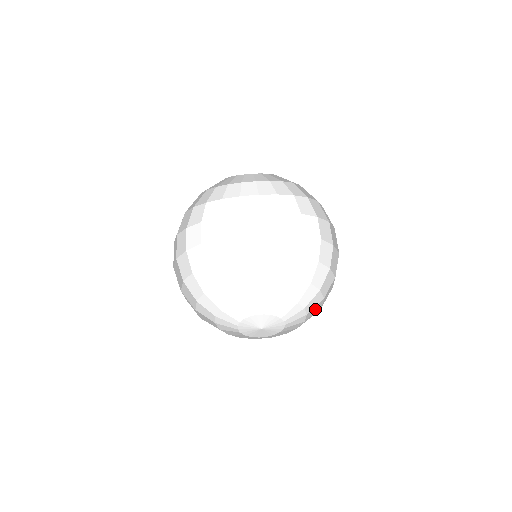
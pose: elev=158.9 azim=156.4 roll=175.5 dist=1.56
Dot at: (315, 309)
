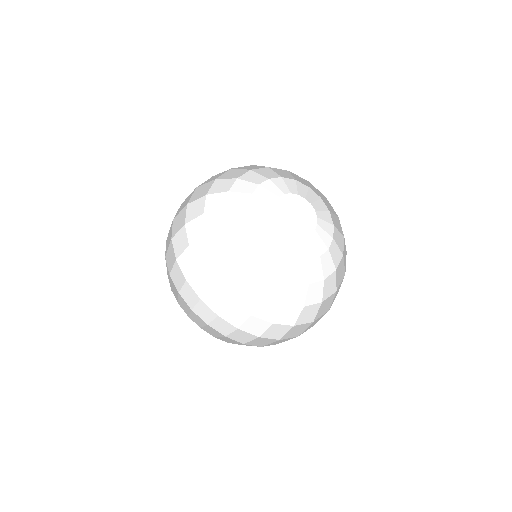
Dot at: occluded
